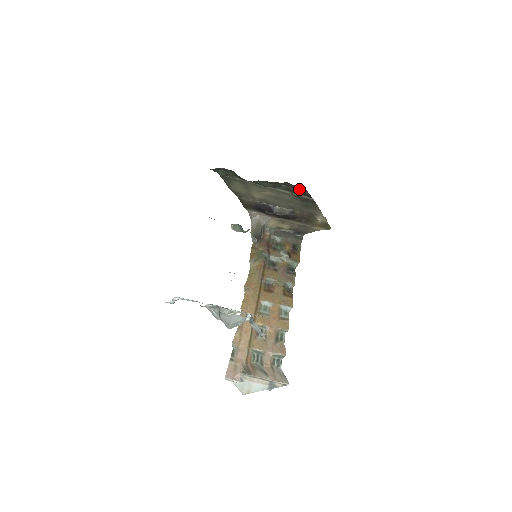
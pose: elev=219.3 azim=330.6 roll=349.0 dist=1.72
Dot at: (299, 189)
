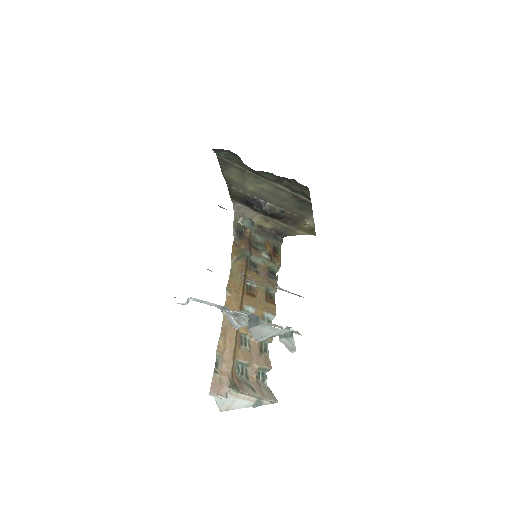
Dot at: (301, 188)
